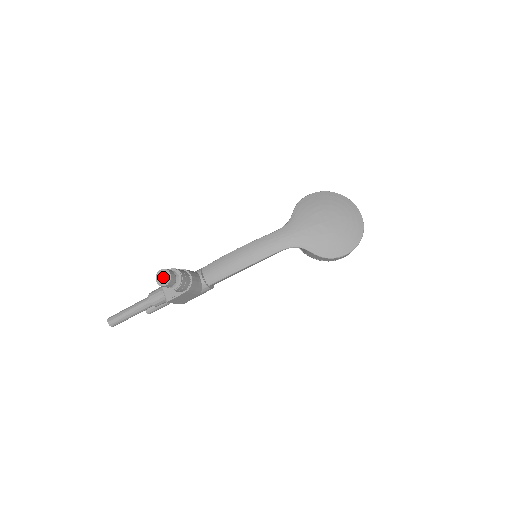
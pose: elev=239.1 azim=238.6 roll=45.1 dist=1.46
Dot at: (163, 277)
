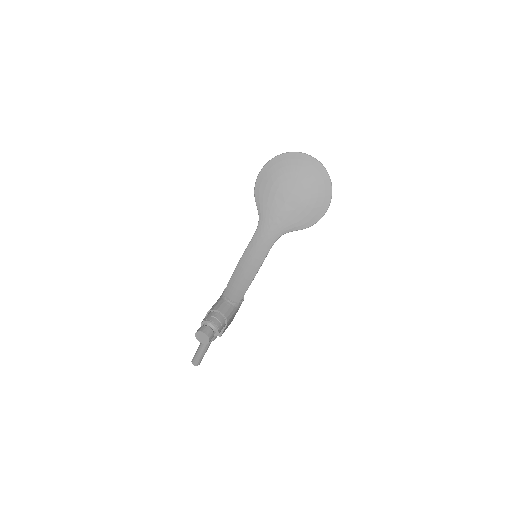
Dot at: (202, 338)
